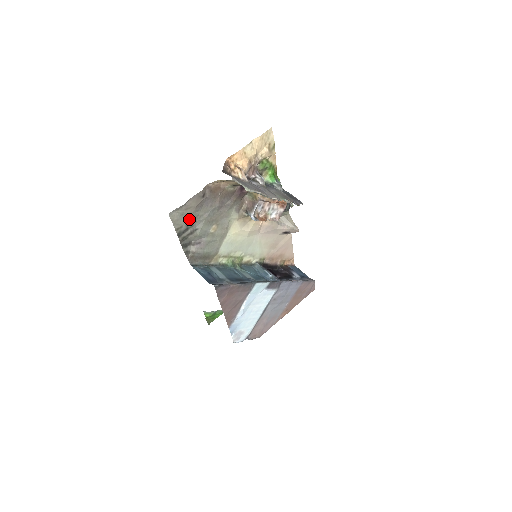
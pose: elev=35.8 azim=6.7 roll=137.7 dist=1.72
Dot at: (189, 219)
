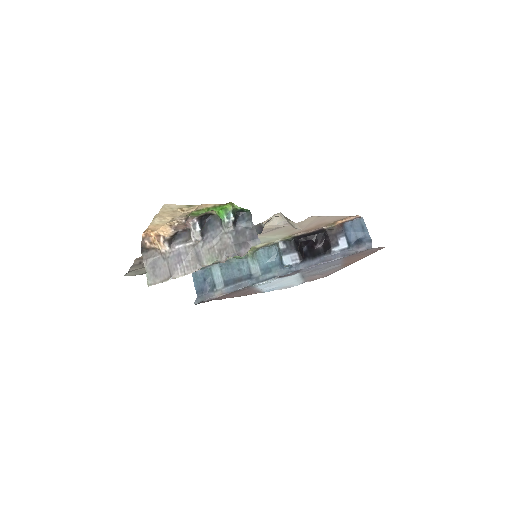
Dot at: occluded
